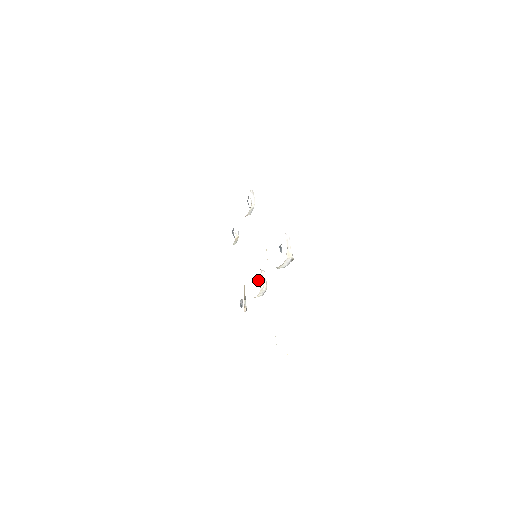
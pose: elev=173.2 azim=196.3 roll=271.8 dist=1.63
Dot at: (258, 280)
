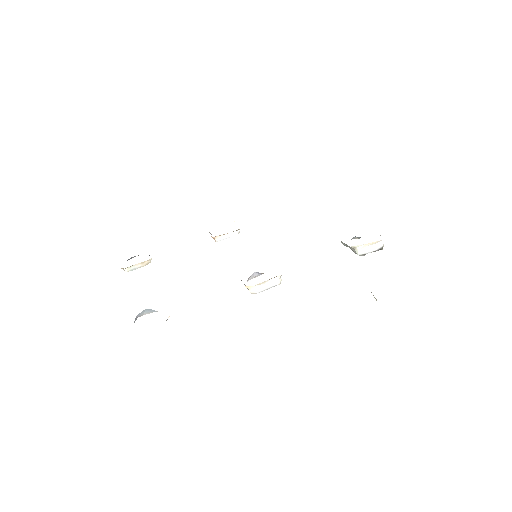
Dot at: occluded
